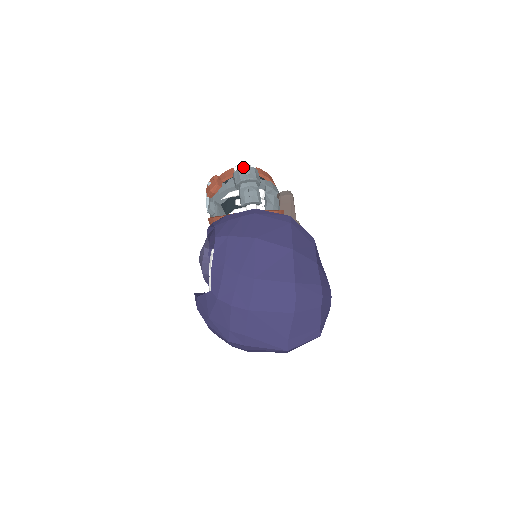
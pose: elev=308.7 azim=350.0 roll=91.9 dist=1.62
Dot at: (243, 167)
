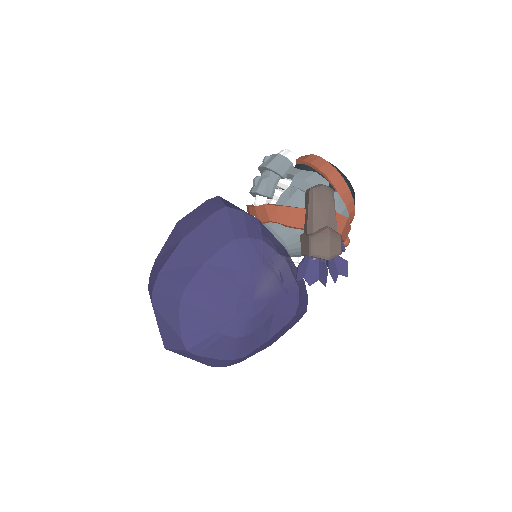
Dot at: occluded
